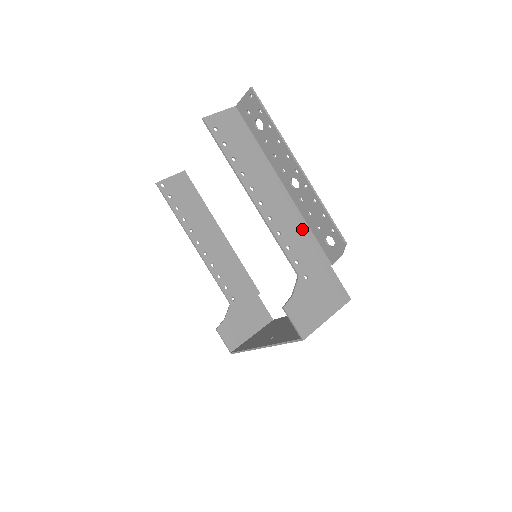
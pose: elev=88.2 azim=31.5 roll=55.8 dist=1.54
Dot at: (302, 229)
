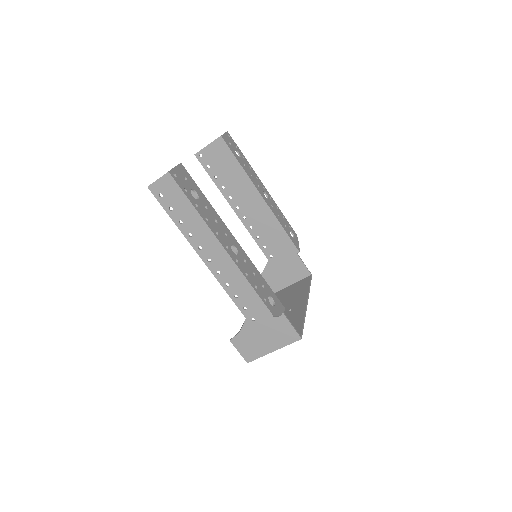
Dot at: occluded
